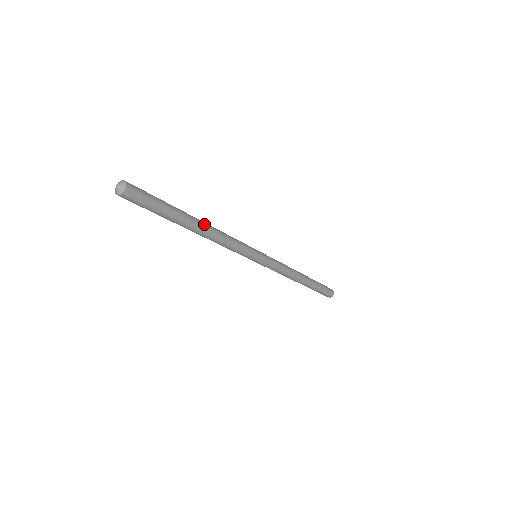
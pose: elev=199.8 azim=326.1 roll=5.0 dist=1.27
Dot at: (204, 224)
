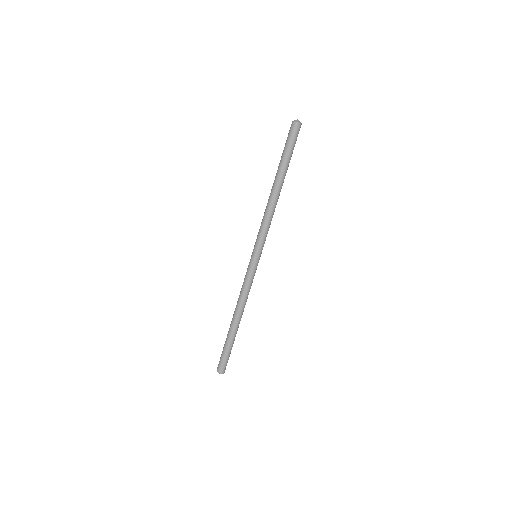
Dot at: occluded
